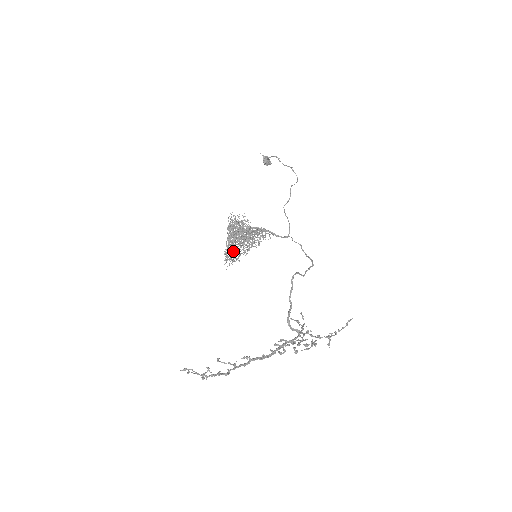
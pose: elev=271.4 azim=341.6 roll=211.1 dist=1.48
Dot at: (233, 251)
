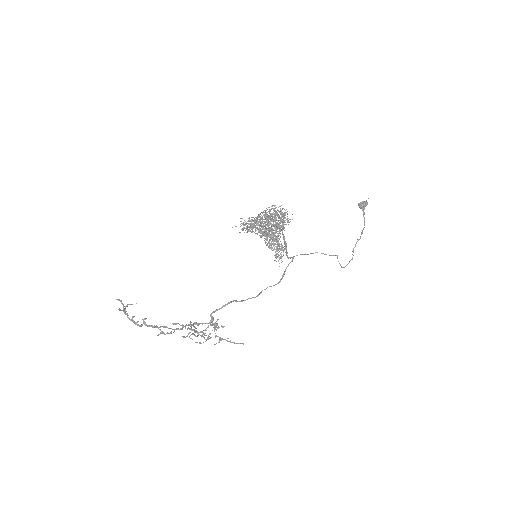
Dot at: occluded
